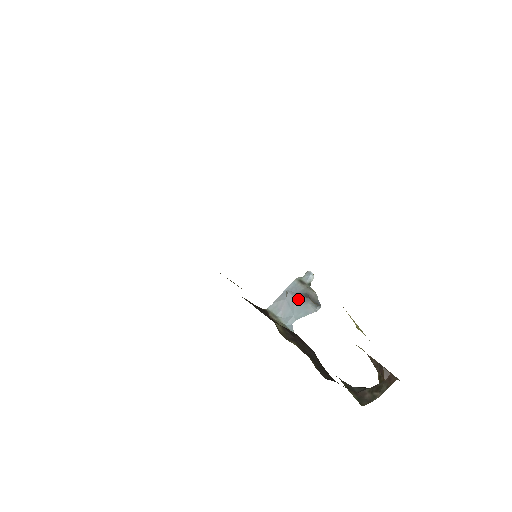
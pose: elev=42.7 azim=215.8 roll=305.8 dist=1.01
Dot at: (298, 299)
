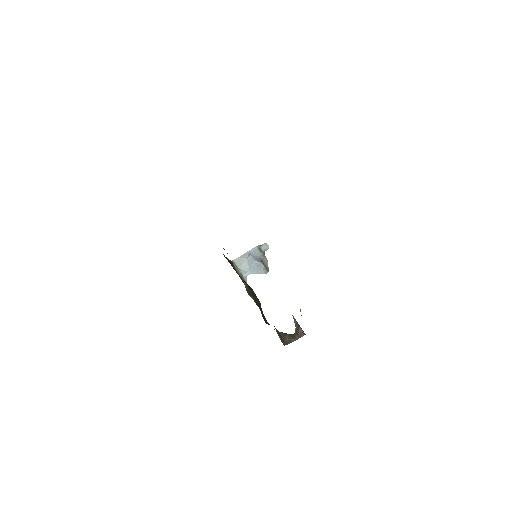
Dot at: (256, 262)
